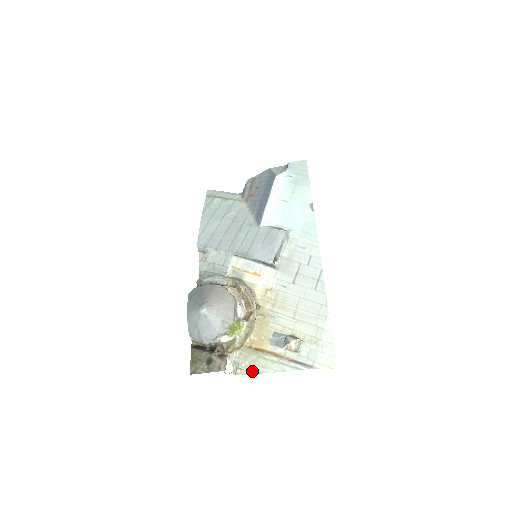
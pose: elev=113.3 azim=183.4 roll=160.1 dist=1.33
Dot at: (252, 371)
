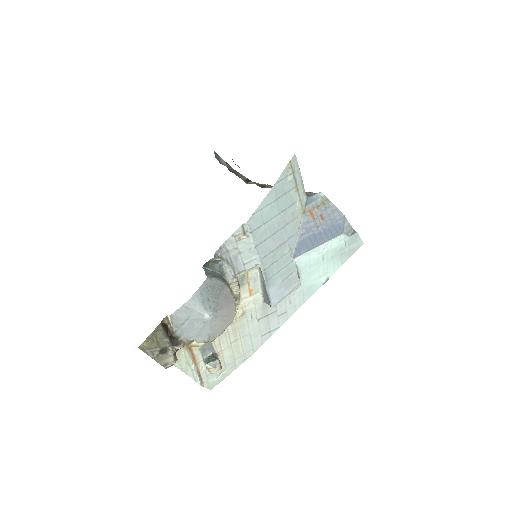
Dot at: occluded
